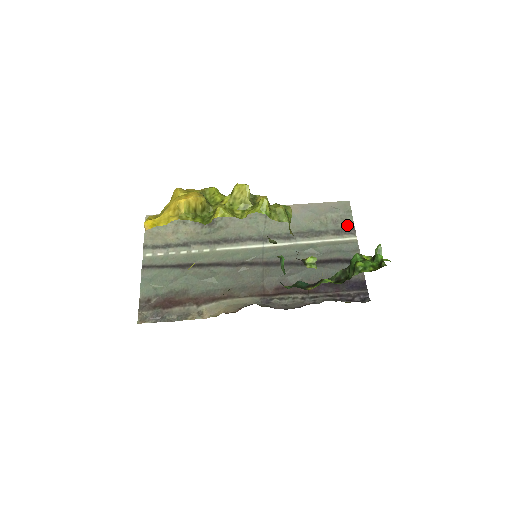
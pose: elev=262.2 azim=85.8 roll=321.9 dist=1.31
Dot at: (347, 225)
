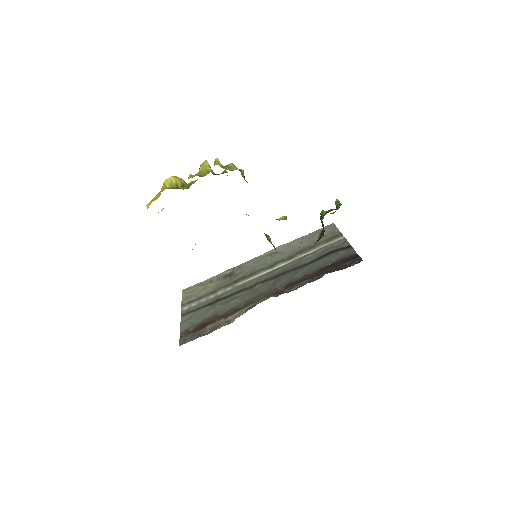
Dot at: (335, 234)
